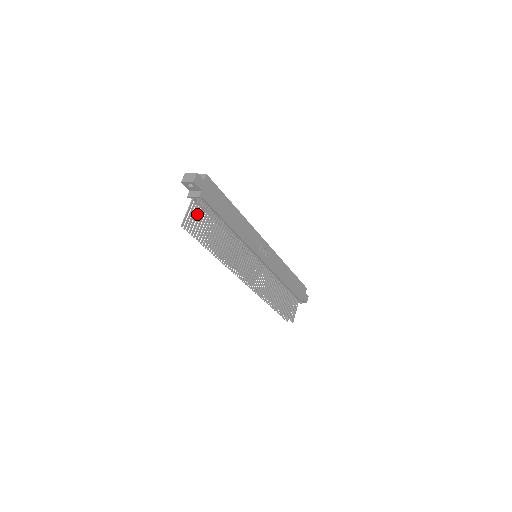
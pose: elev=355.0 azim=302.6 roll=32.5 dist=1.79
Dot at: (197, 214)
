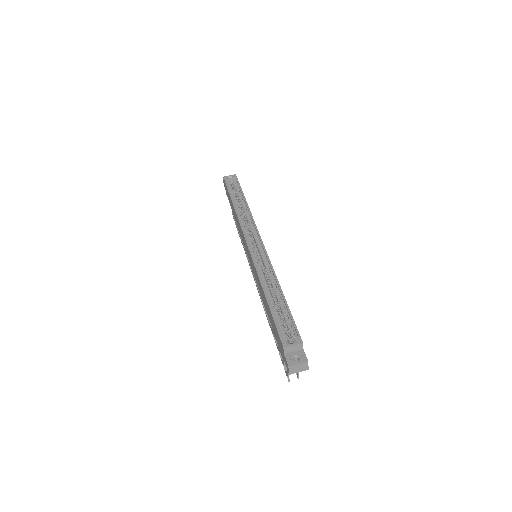
Dot at: occluded
